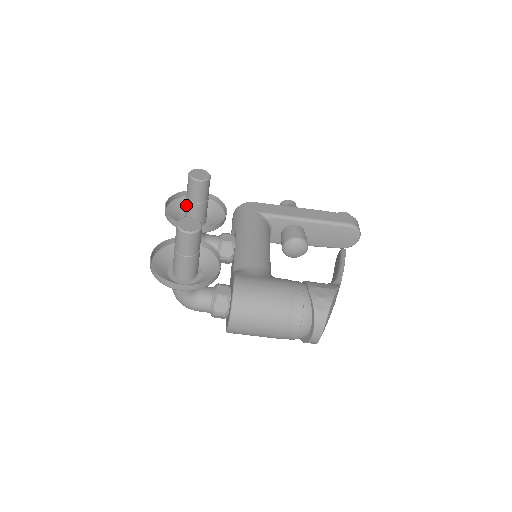
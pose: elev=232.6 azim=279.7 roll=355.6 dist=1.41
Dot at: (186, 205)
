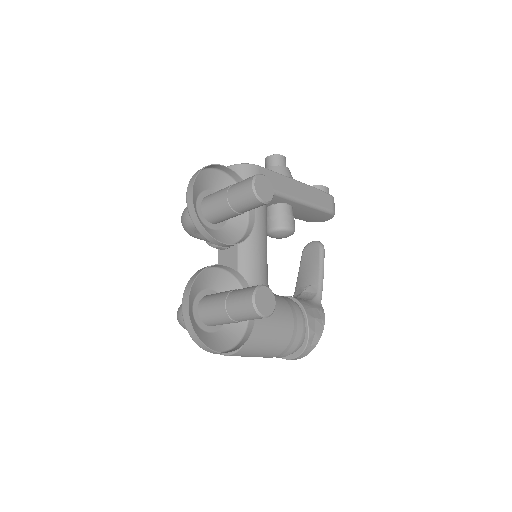
Dot at: (220, 205)
